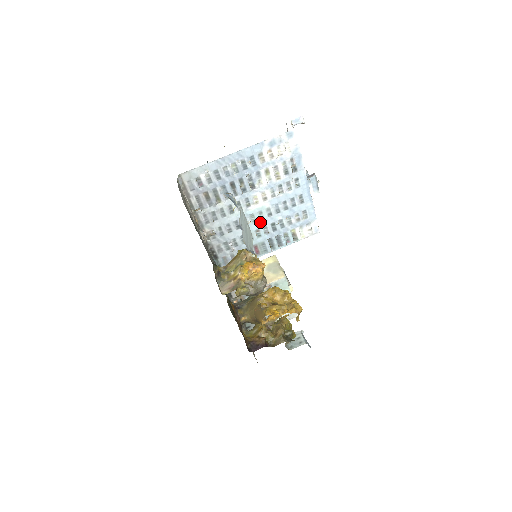
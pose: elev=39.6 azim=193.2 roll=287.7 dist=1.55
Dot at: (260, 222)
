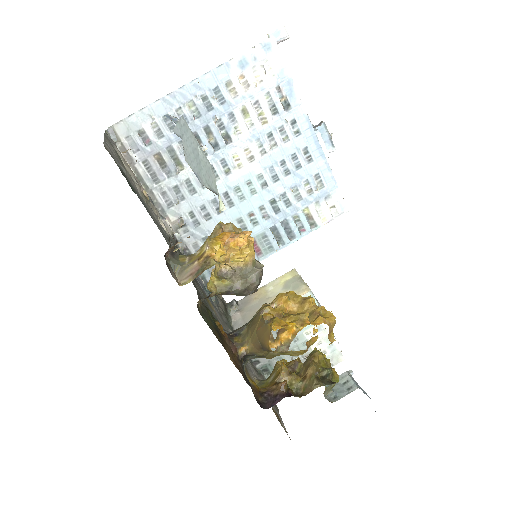
Dot at: (252, 199)
